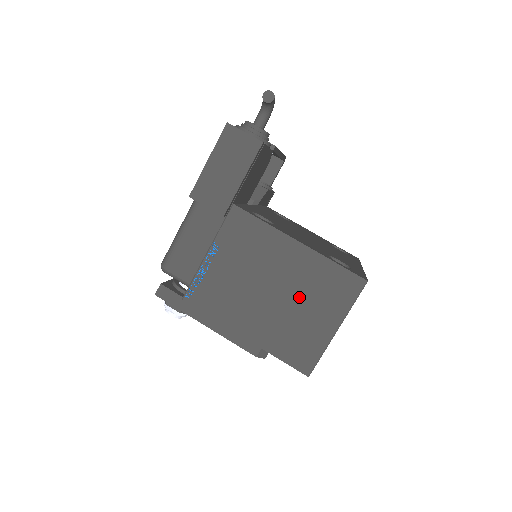
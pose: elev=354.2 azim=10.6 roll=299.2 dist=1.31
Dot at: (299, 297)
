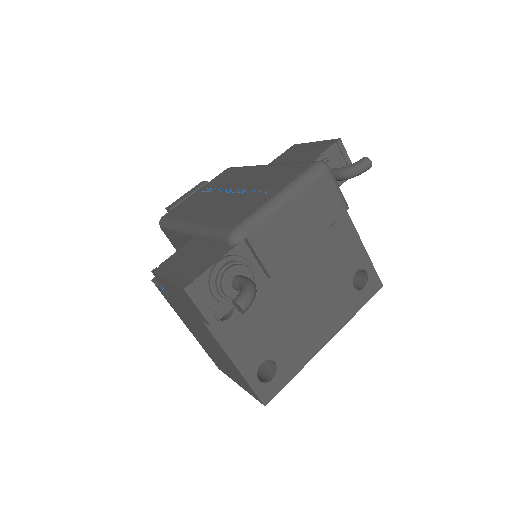
Dot at: (222, 360)
